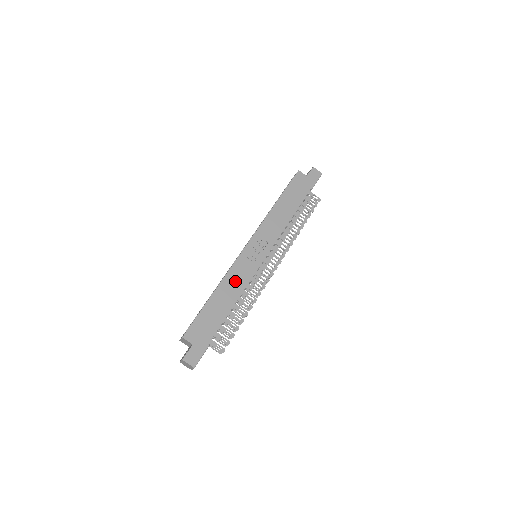
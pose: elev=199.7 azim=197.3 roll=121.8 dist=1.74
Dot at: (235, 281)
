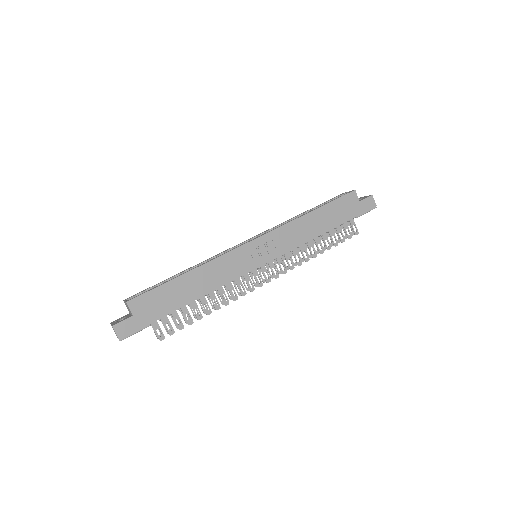
Dot at: (218, 272)
